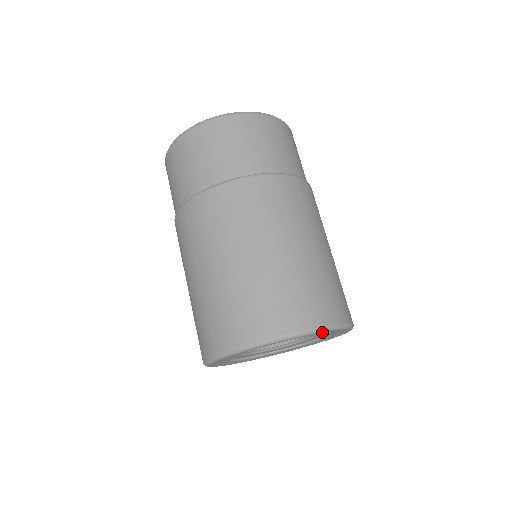
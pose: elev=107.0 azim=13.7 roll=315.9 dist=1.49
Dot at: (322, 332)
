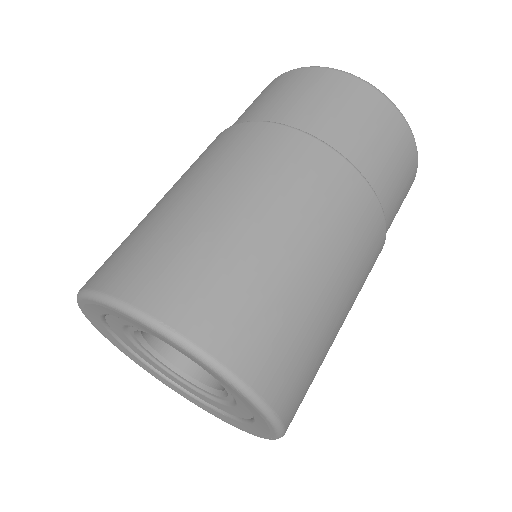
Dot at: (171, 340)
